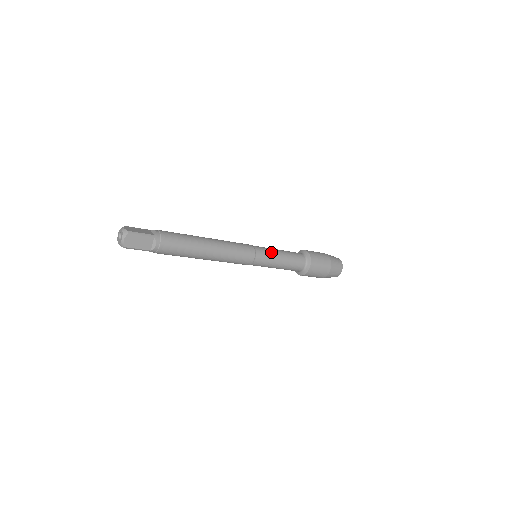
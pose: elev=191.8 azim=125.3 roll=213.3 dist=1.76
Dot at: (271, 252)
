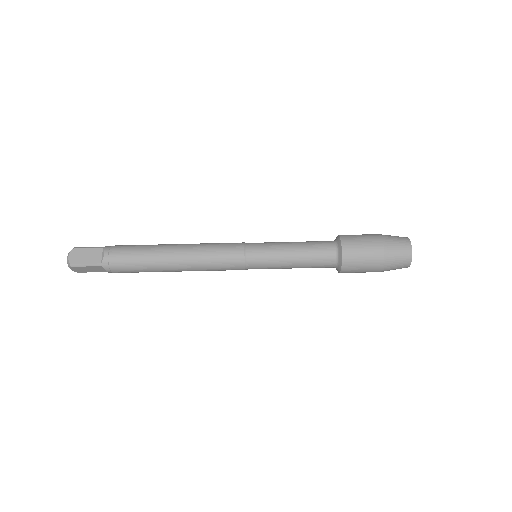
Dot at: (272, 242)
